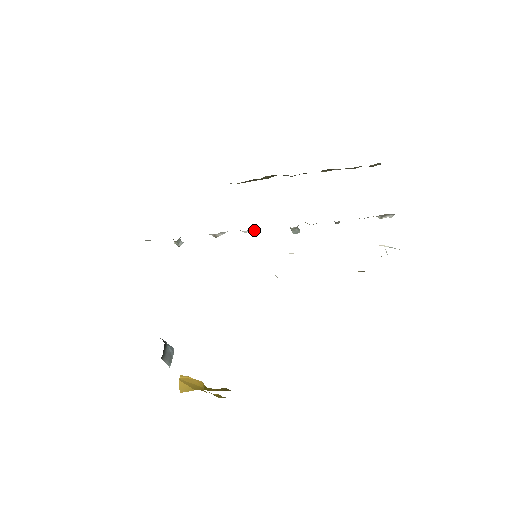
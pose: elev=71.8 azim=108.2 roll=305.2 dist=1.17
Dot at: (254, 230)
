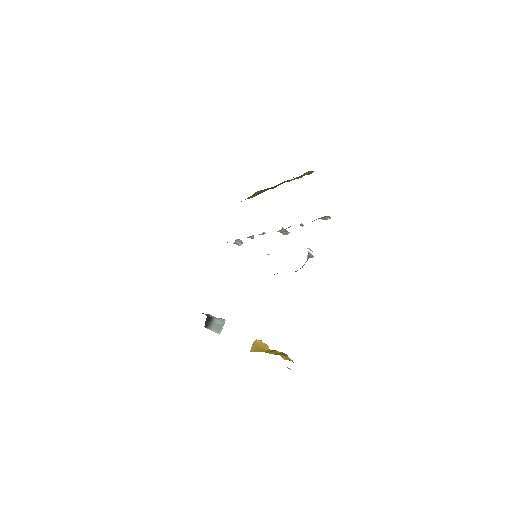
Dot at: (265, 233)
